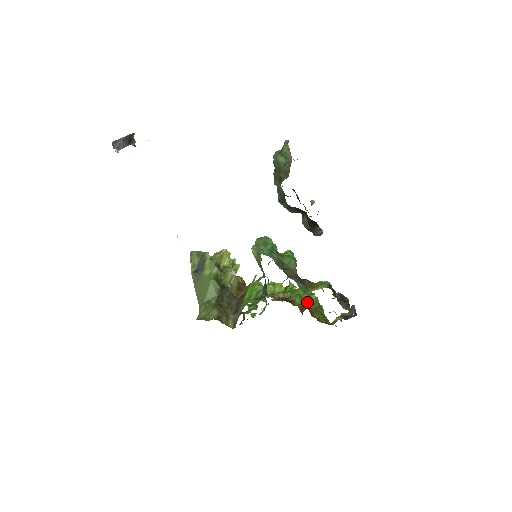
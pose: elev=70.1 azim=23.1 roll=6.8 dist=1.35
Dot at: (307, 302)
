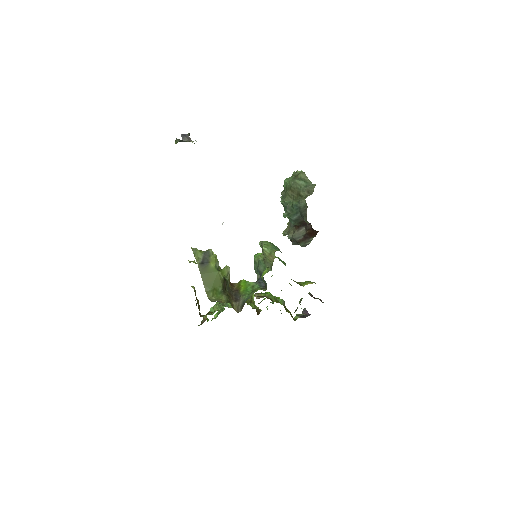
Dot at: (279, 301)
